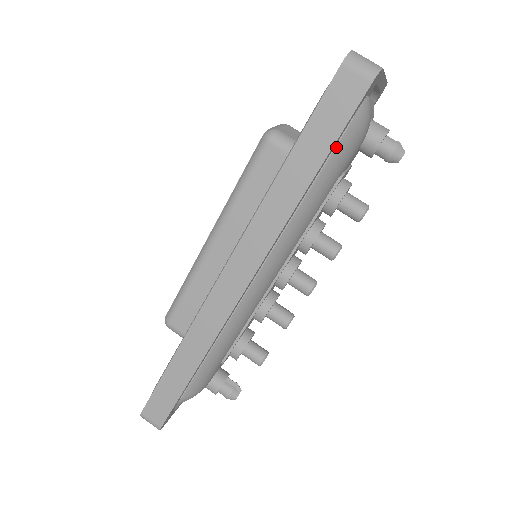
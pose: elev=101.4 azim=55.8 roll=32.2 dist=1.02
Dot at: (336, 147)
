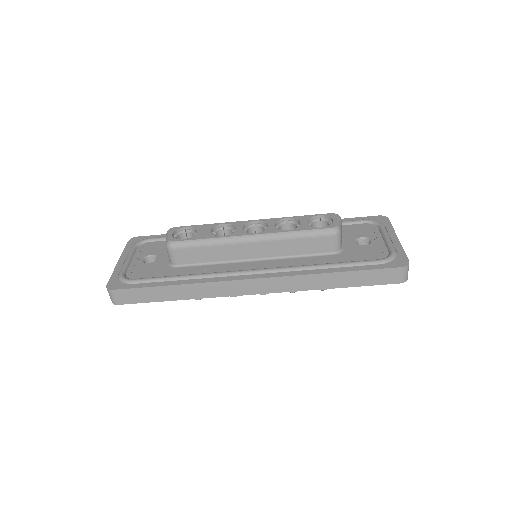
Dot at: occluded
